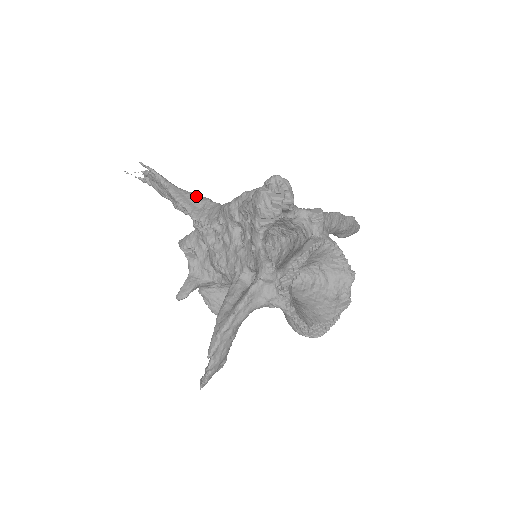
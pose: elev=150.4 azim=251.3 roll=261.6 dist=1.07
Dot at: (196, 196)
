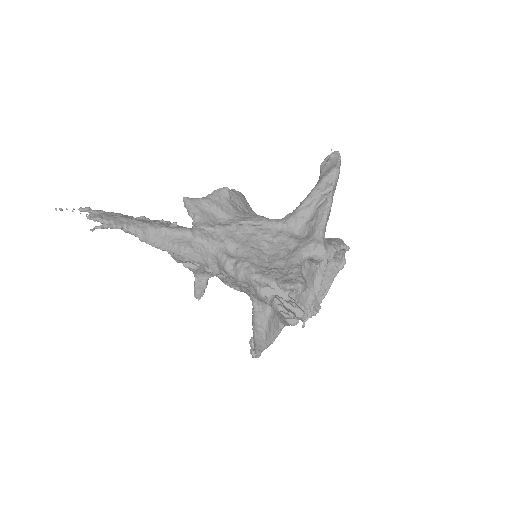
Dot at: (175, 235)
